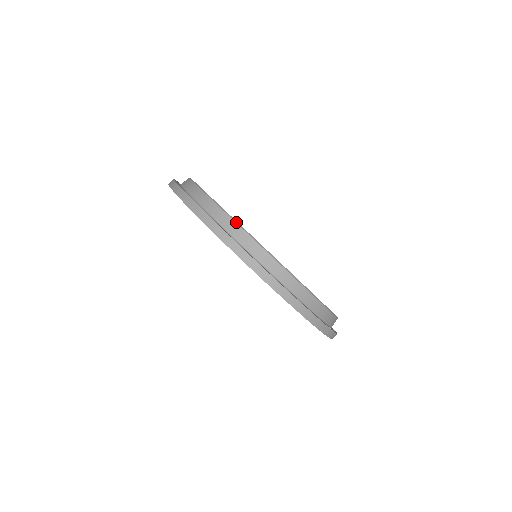
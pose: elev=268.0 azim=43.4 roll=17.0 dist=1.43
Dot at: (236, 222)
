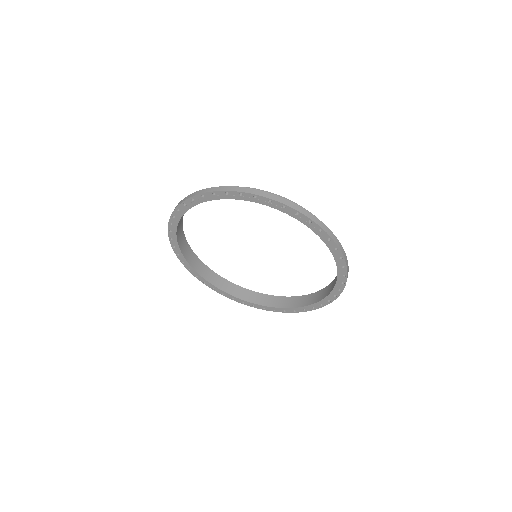
Dot at: occluded
